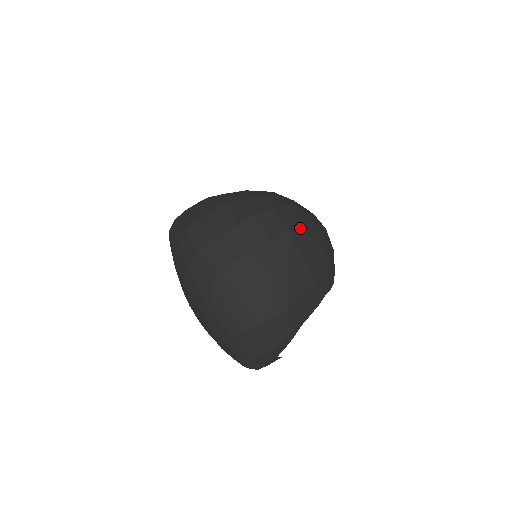
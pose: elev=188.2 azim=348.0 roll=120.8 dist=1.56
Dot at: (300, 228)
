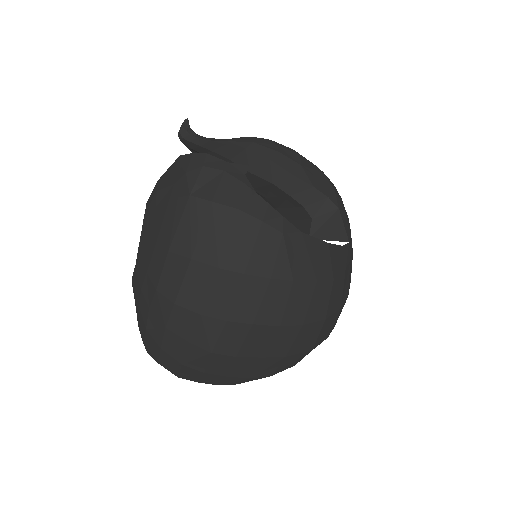
Dot at: occluded
